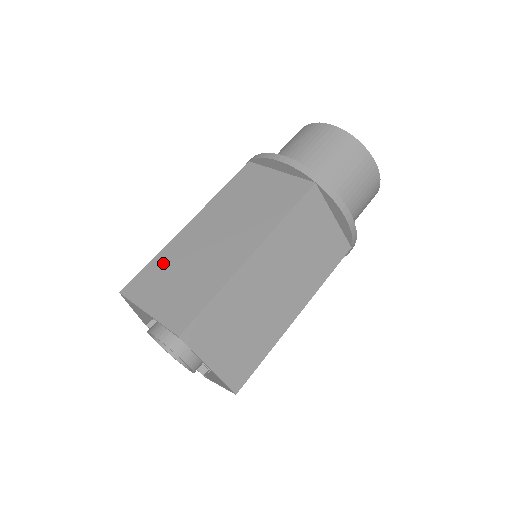
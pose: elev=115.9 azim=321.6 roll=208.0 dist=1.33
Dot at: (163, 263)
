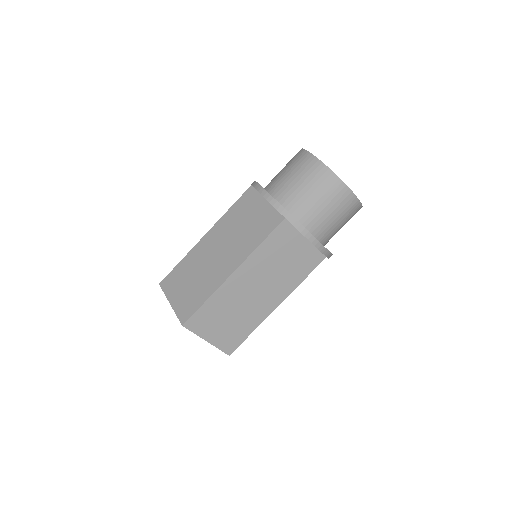
Dot at: (214, 307)
